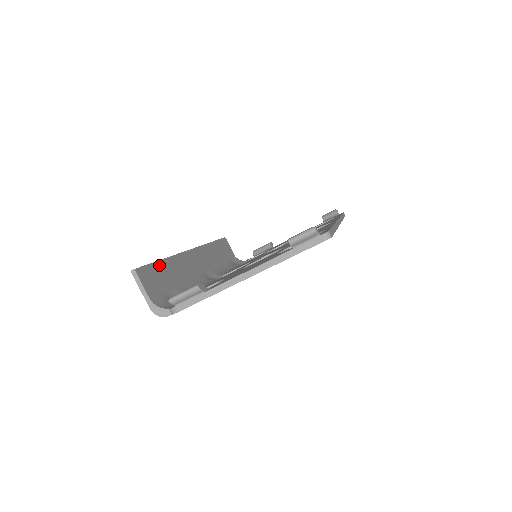
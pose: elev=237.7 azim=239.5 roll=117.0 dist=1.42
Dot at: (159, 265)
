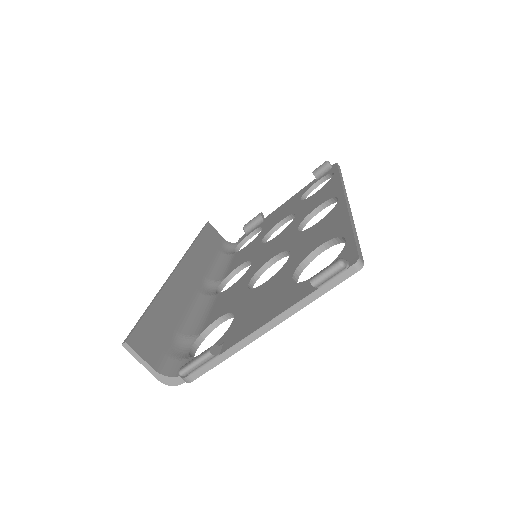
Dot at: (151, 314)
